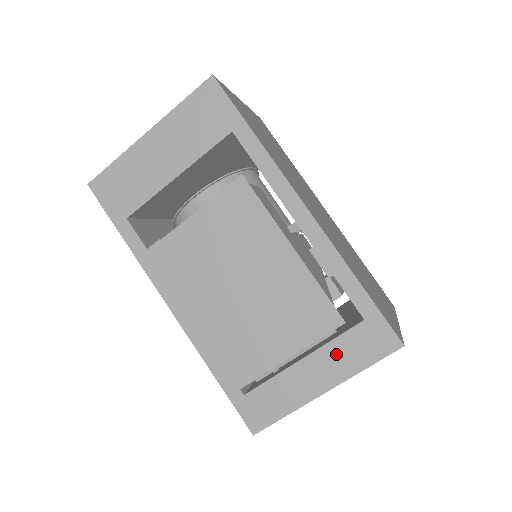
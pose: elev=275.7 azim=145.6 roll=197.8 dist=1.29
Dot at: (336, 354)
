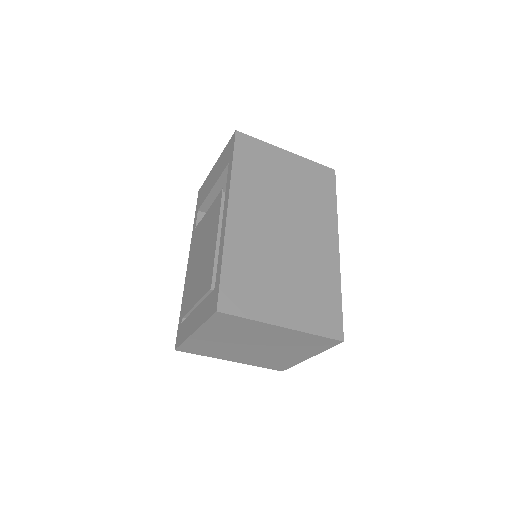
Dot at: (203, 308)
